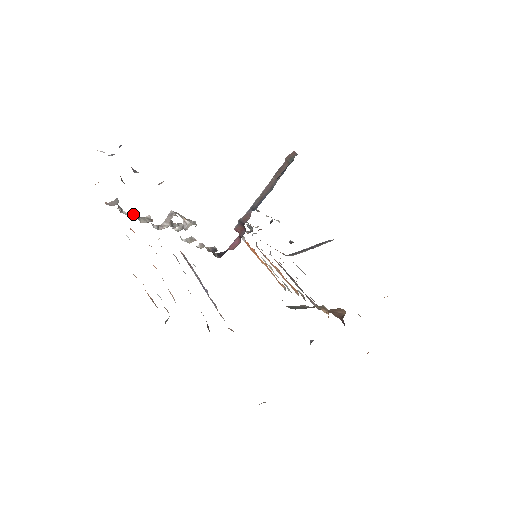
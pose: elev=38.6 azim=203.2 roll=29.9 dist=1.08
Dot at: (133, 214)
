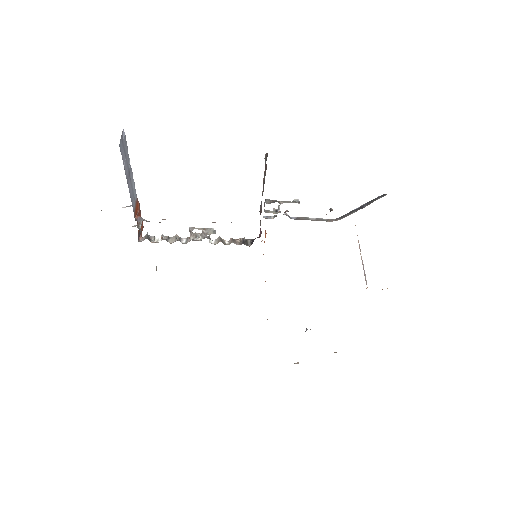
Dot at: (164, 238)
